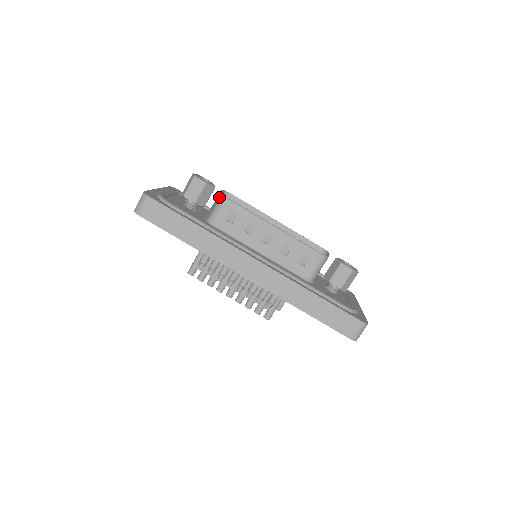
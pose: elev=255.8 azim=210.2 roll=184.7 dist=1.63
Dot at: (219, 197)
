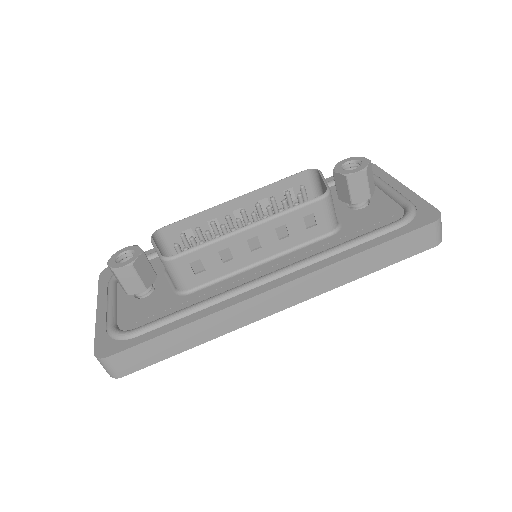
Dot at: occluded
